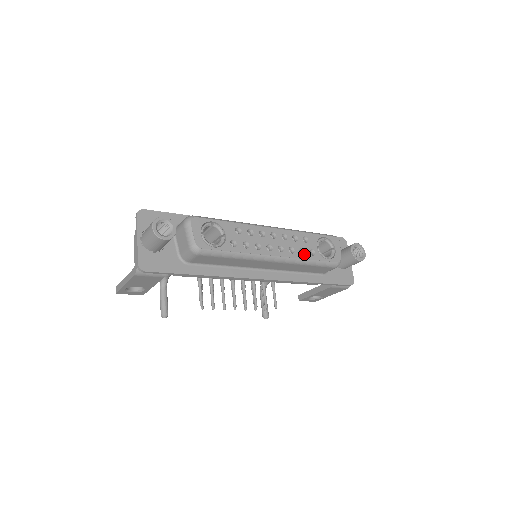
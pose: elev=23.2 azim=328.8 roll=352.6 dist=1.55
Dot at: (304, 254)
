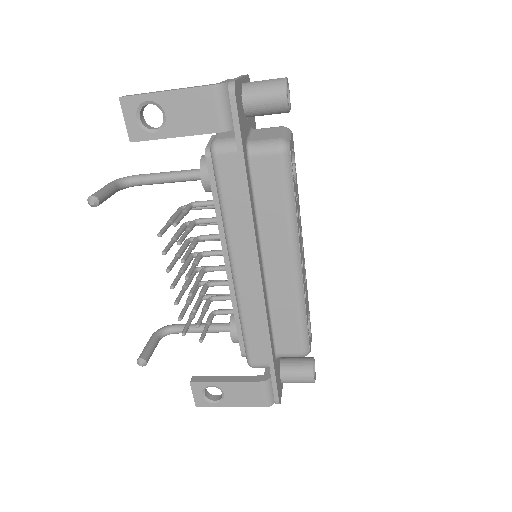
Dot at: (305, 298)
